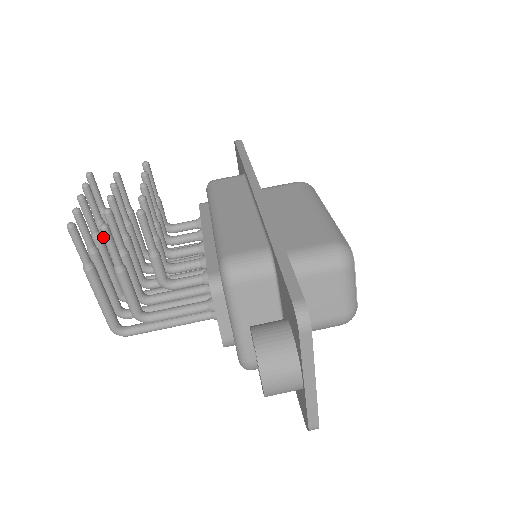
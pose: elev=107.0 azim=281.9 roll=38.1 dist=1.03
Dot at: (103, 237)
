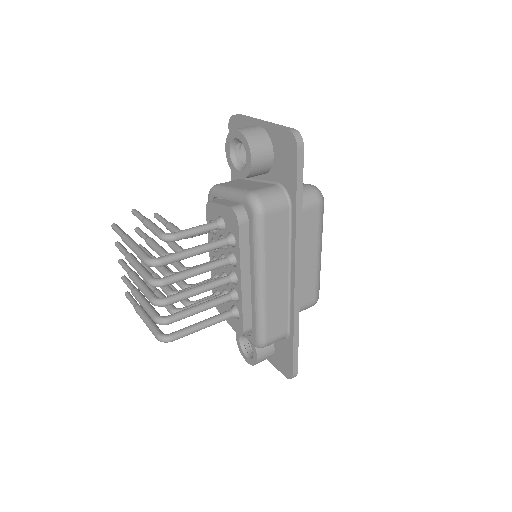
Dot at: (134, 213)
